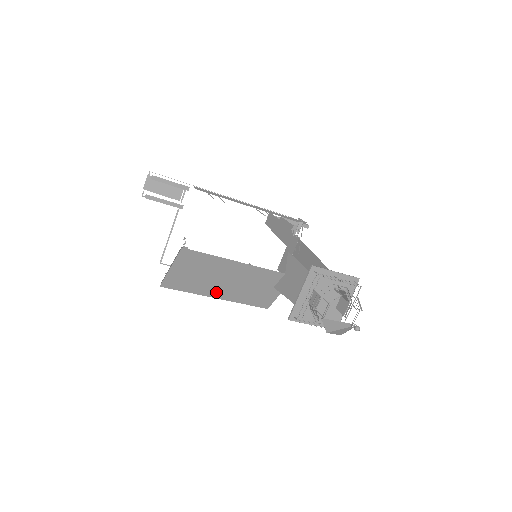
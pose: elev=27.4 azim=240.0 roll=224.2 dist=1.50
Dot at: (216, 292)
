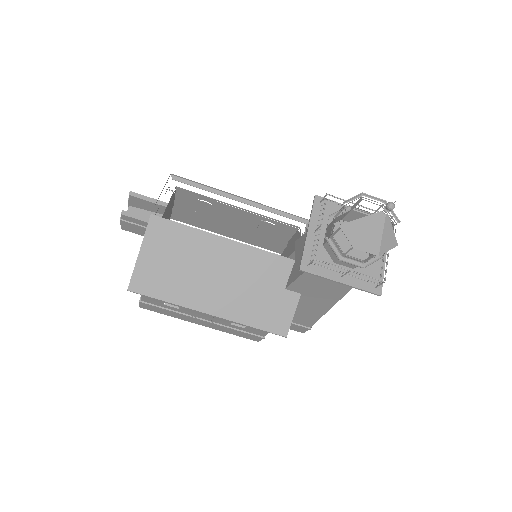
Dot at: (206, 301)
